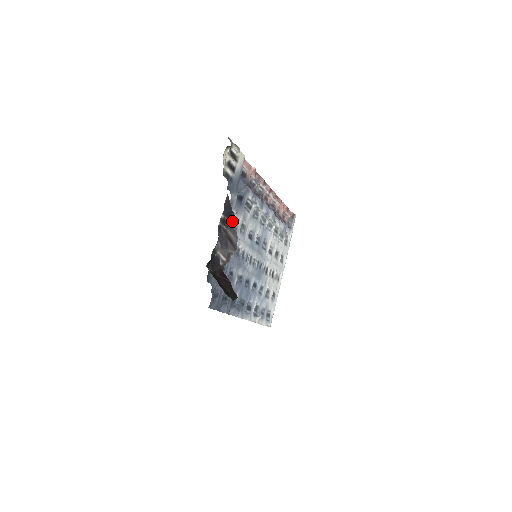
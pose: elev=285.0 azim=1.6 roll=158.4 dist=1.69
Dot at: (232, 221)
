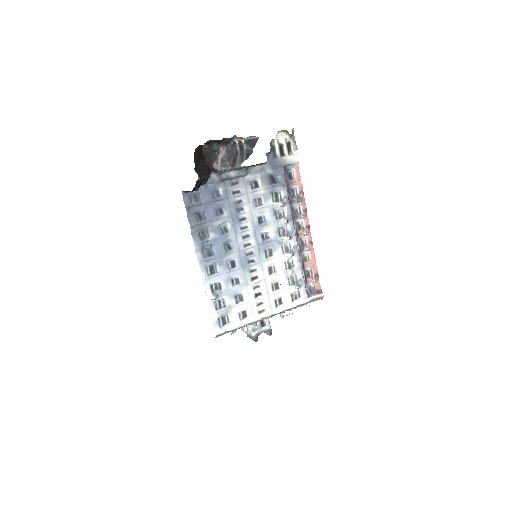
Dot at: (247, 155)
